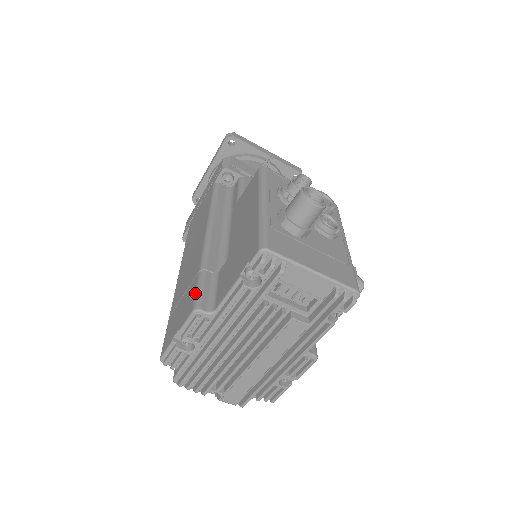
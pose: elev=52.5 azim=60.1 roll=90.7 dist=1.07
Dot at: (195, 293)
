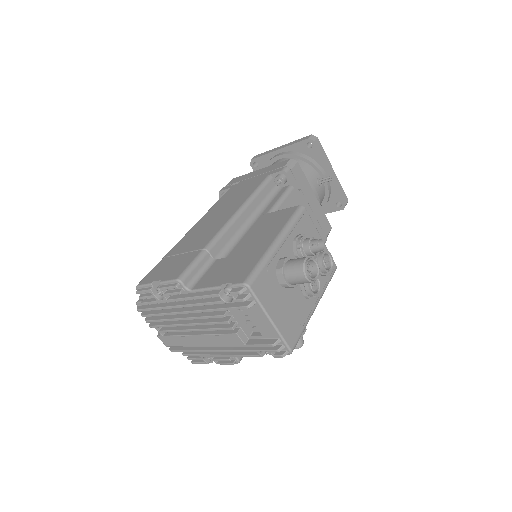
Dot at: (188, 265)
